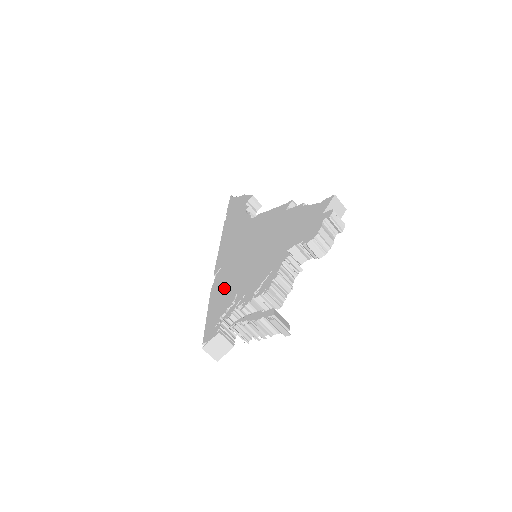
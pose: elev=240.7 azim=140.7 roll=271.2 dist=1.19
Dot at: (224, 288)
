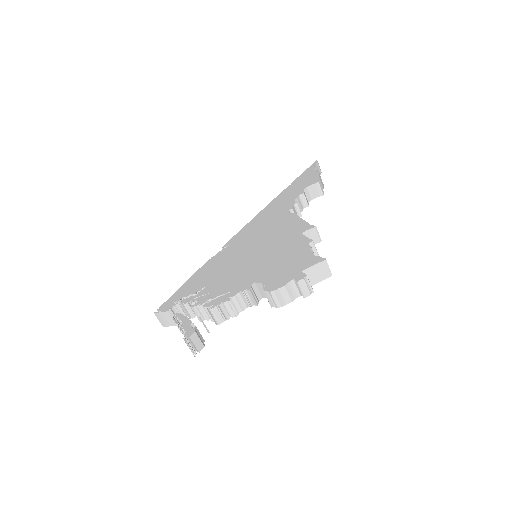
Dot at: (209, 270)
